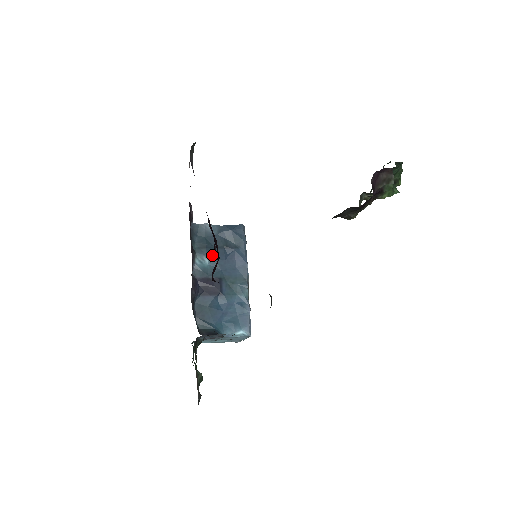
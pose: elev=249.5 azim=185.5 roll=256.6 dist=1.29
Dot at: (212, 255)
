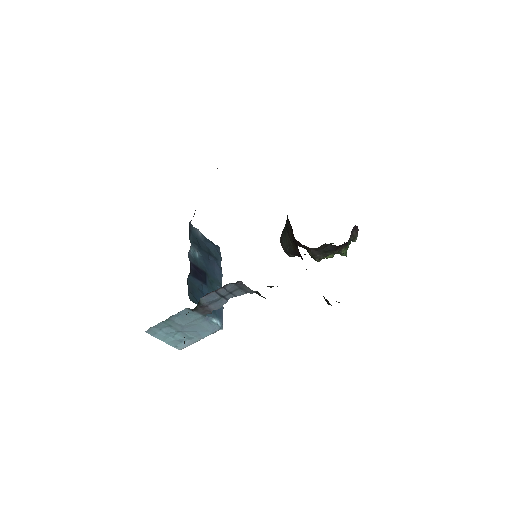
Dot at: (201, 253)
